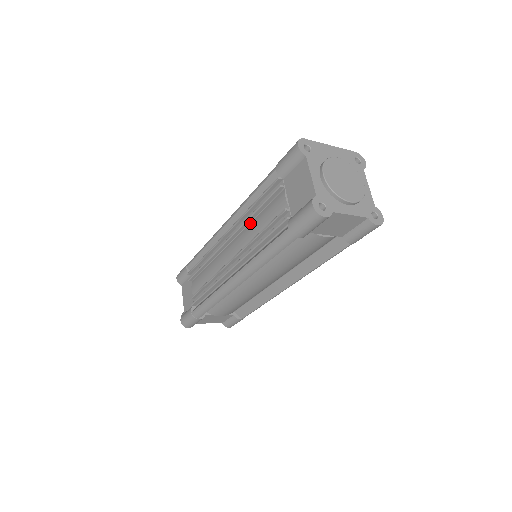
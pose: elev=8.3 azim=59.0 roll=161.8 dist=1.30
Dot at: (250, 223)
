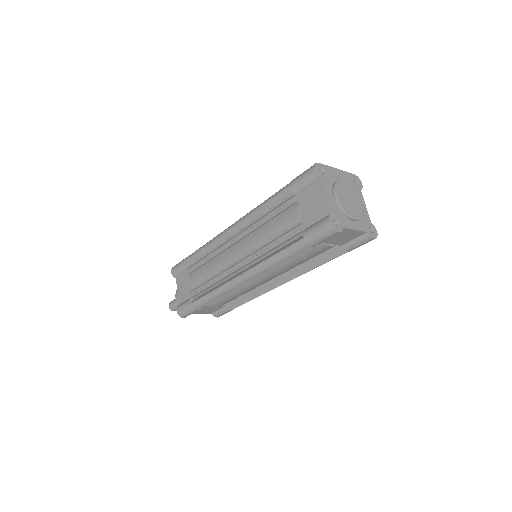
Dot at: (260, 229)
